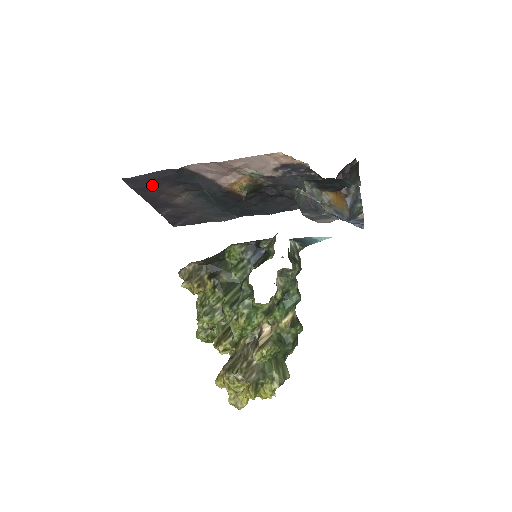
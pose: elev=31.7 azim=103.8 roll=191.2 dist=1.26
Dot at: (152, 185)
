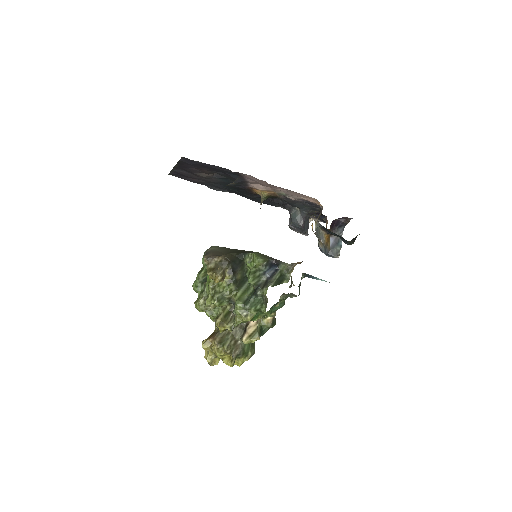
Dot at: (199, 166)
